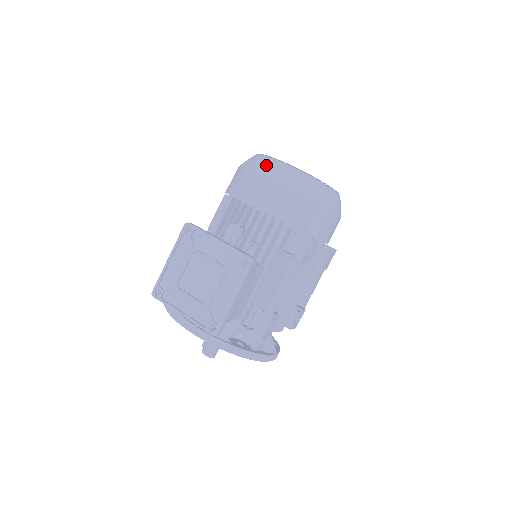
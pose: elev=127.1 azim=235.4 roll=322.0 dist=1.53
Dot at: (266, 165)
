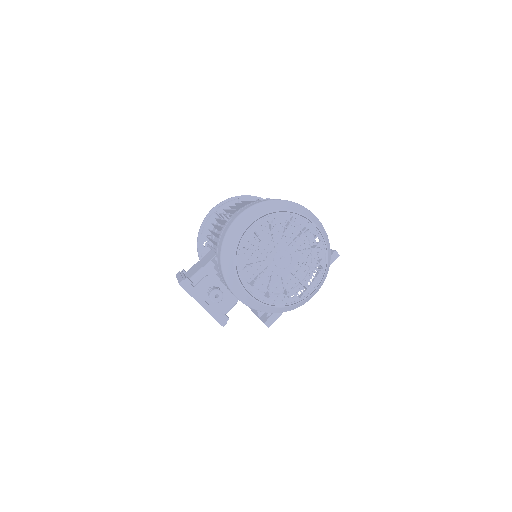
Dot at: (234, 285)
